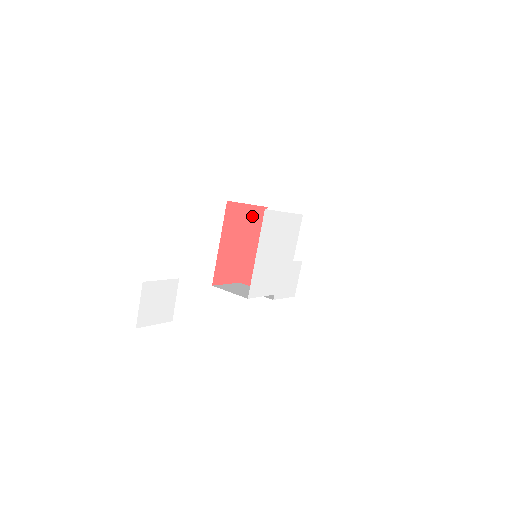
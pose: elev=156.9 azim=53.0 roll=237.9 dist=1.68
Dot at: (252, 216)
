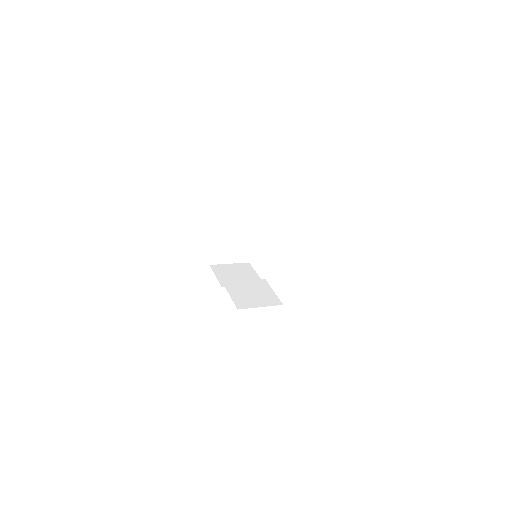
Dot at: occluded
